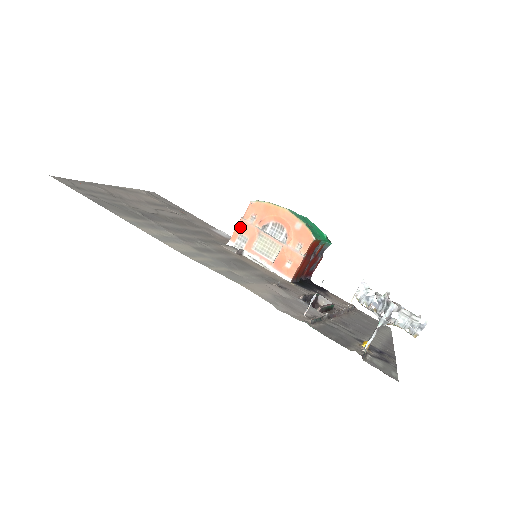
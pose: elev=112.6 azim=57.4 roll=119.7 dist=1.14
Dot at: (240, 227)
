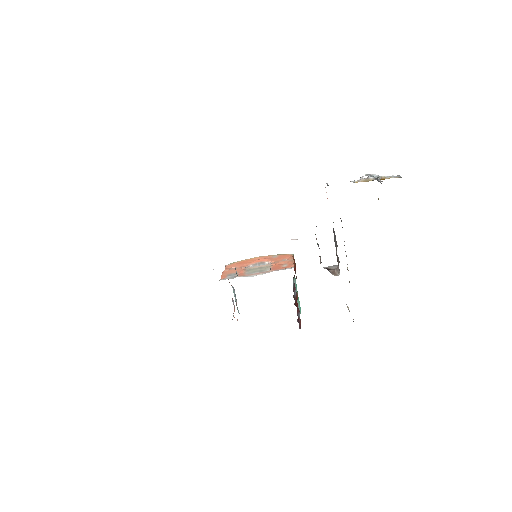
Dot at: (225, 273)
